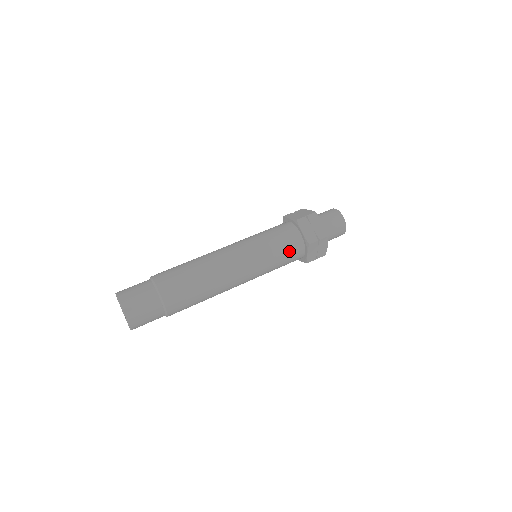
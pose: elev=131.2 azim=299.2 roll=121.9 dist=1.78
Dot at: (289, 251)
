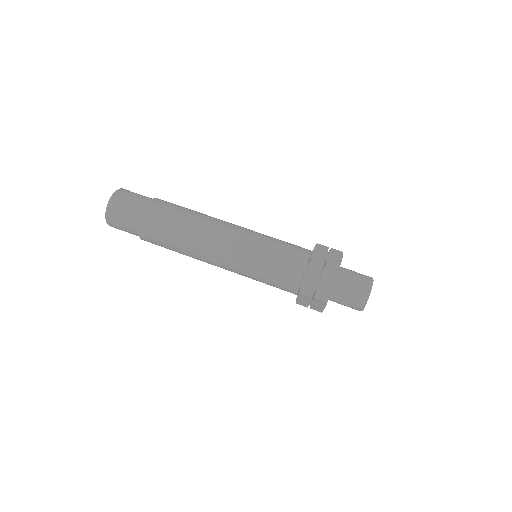
Dot at: occluded
